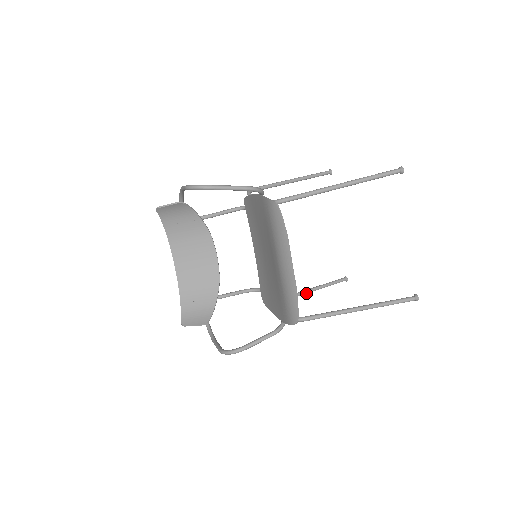
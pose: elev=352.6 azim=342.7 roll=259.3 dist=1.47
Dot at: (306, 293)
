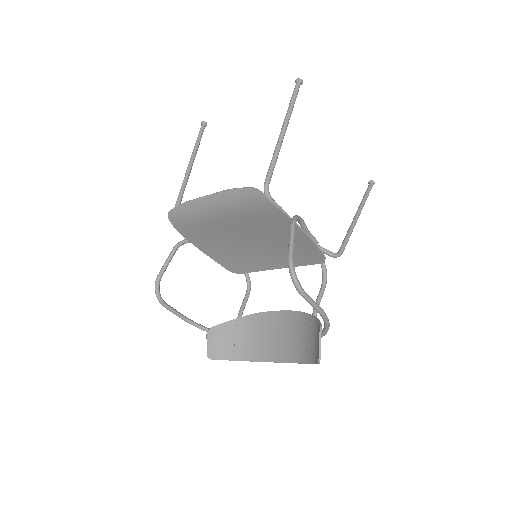
Dot at: (356, 220)
